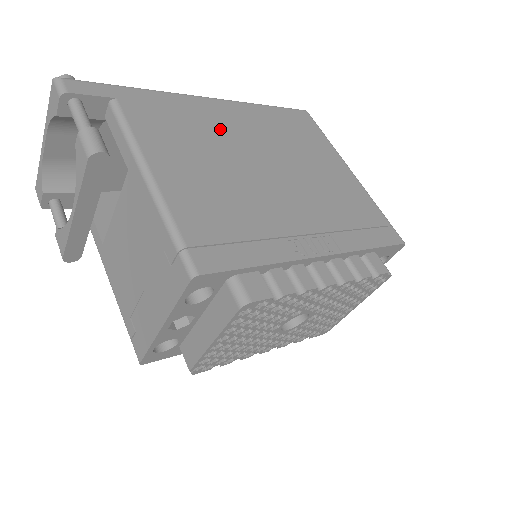
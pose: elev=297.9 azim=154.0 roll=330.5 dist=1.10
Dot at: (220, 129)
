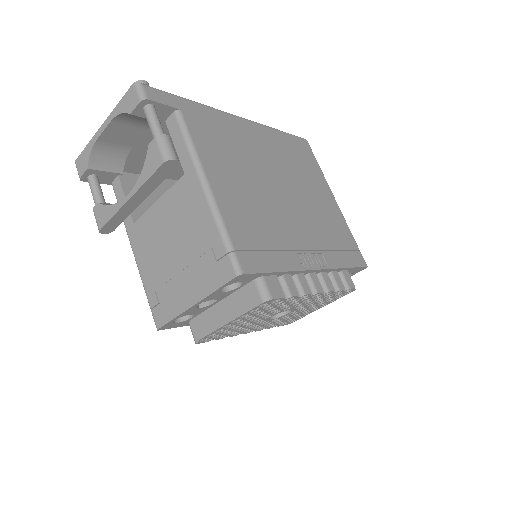
Dot at: (251, 149)
